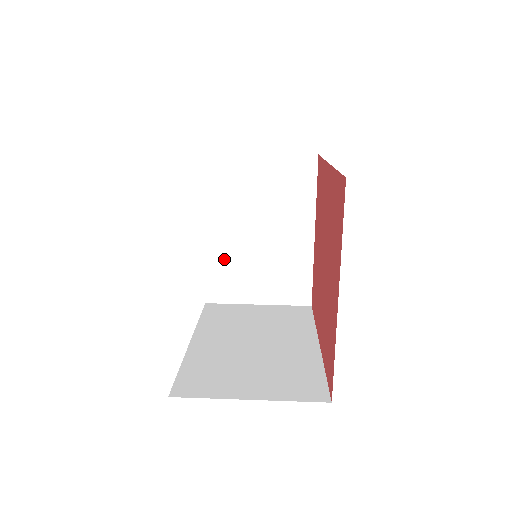
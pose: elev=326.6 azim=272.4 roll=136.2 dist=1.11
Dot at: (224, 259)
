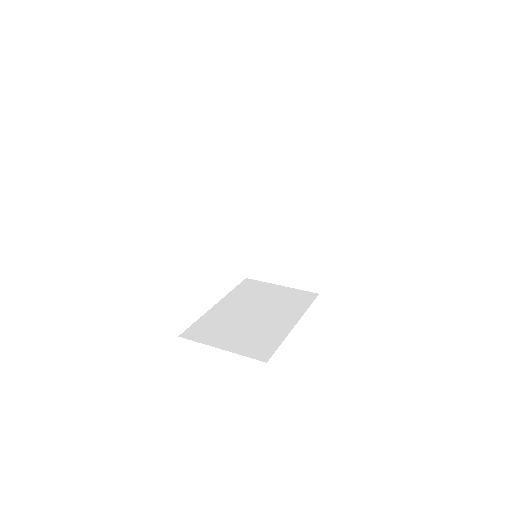
Dot at: (259, 249)
